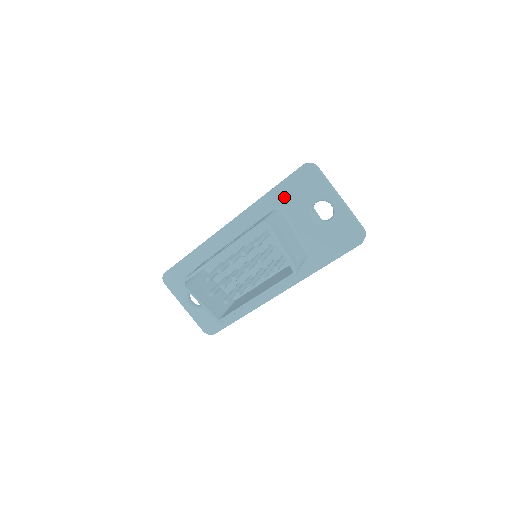
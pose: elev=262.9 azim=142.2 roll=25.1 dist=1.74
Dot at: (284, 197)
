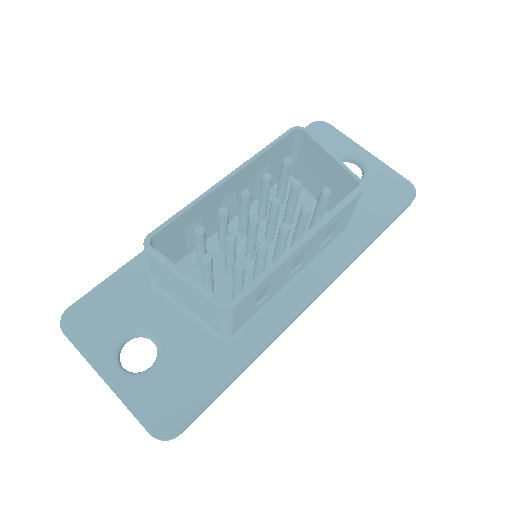
Dot at: occluded
